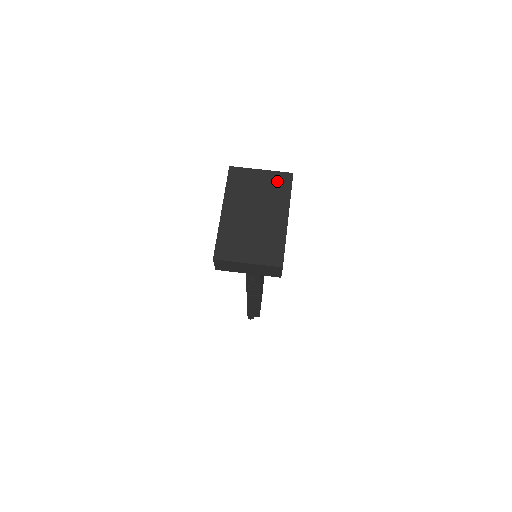
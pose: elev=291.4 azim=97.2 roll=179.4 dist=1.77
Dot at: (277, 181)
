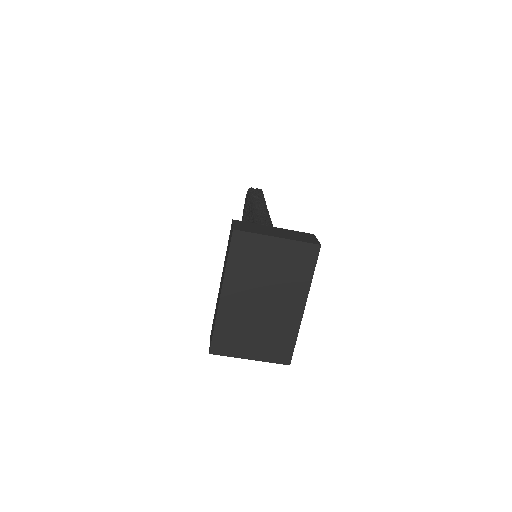
Dot at: (297, 256)
